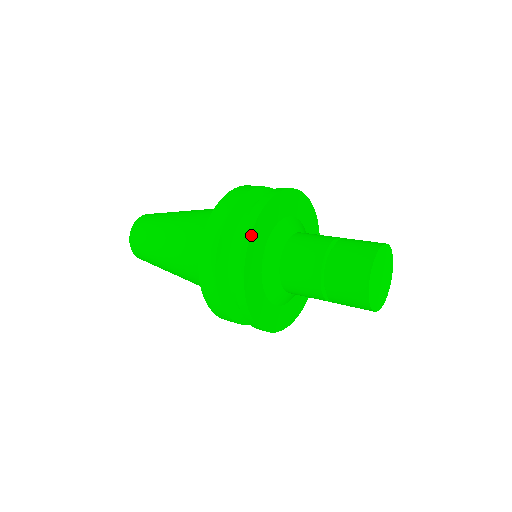
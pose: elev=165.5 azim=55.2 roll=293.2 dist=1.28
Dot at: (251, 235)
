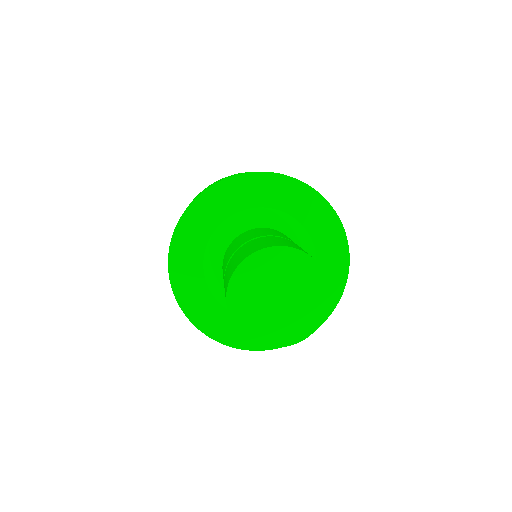
Dot at: (170, 250)
